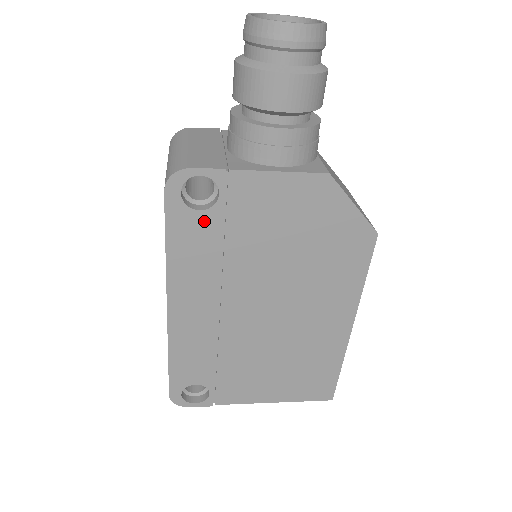
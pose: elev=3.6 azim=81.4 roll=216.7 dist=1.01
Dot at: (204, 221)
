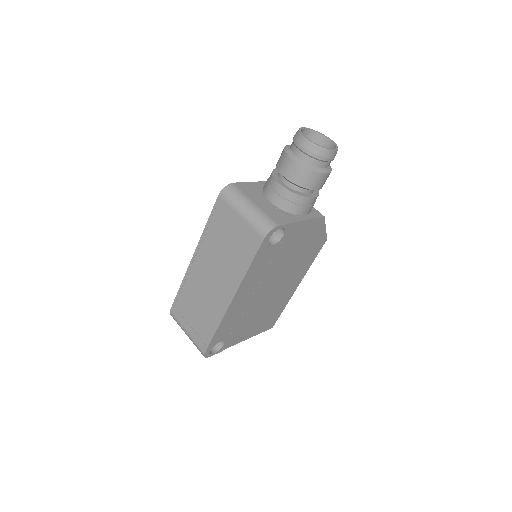
Dot at: (271, 250)
